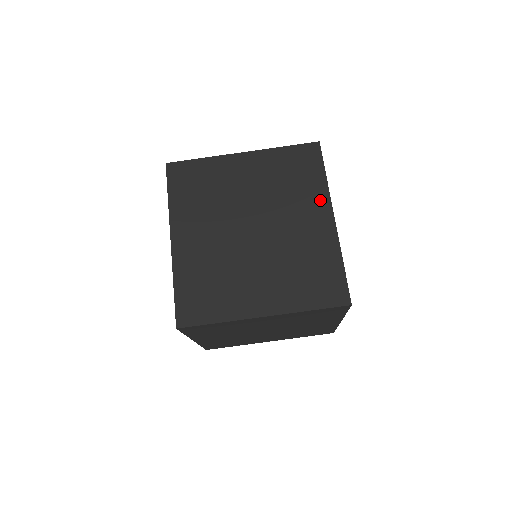
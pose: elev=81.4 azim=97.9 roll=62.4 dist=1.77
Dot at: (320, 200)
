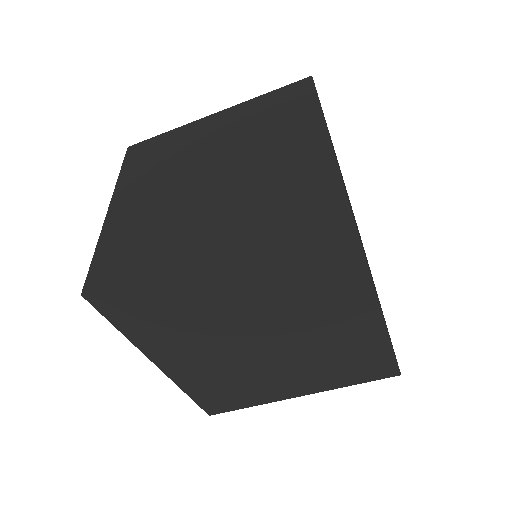
Dot at: (358, 296)
